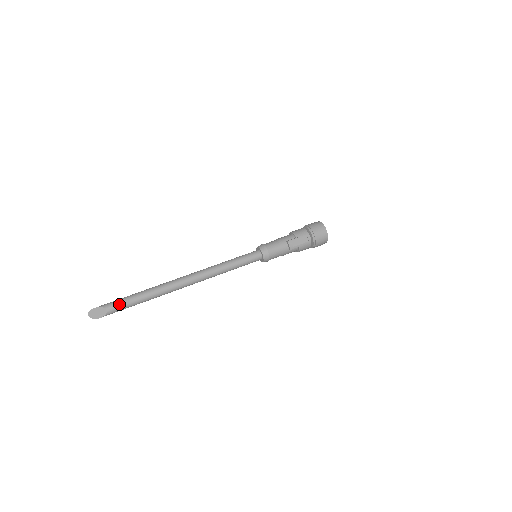
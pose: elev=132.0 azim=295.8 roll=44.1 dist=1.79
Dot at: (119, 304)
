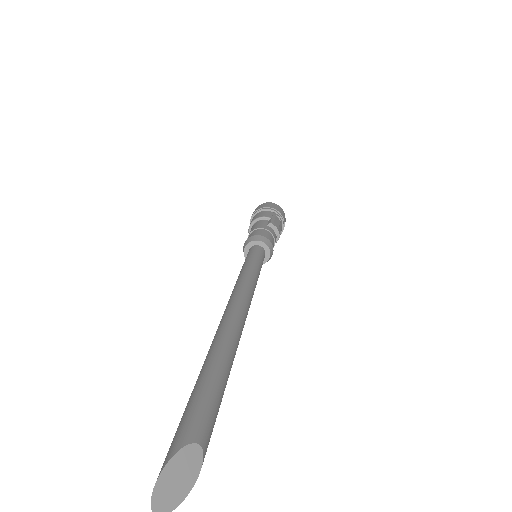
Dot at: (205, 413)
